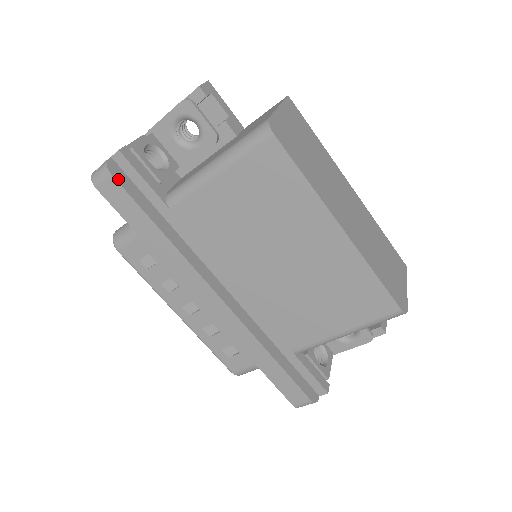
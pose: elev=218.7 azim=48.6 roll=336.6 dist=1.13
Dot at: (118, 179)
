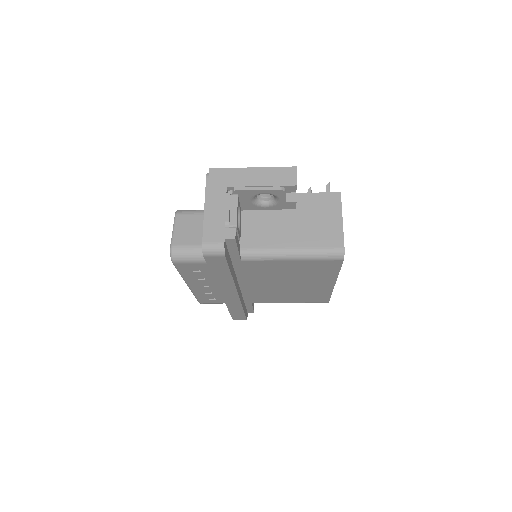
Dot at: (226, 256)
